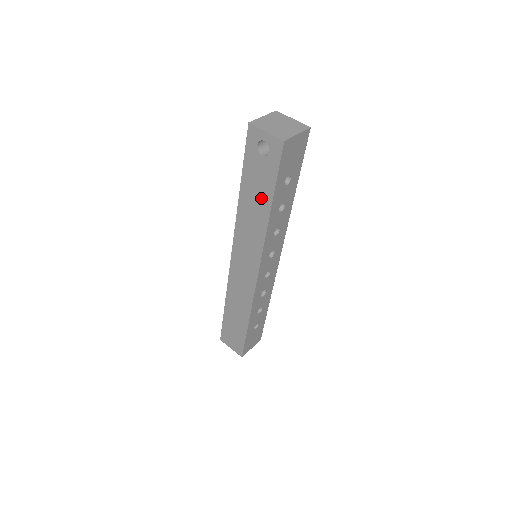
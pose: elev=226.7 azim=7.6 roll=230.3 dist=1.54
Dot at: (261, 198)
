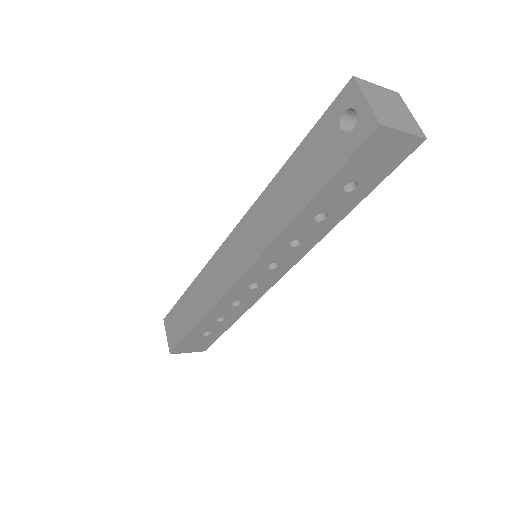
Dot at: (303, 186)
